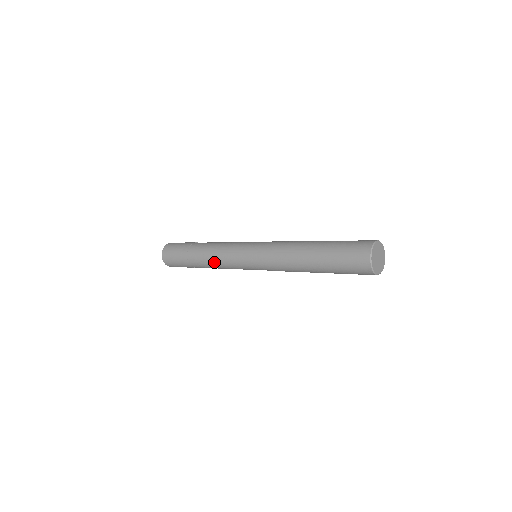
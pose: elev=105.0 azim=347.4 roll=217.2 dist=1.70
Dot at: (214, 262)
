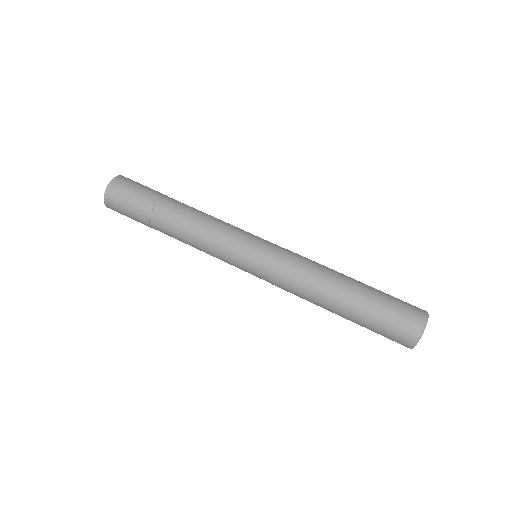
Dot at: (199, 225)
